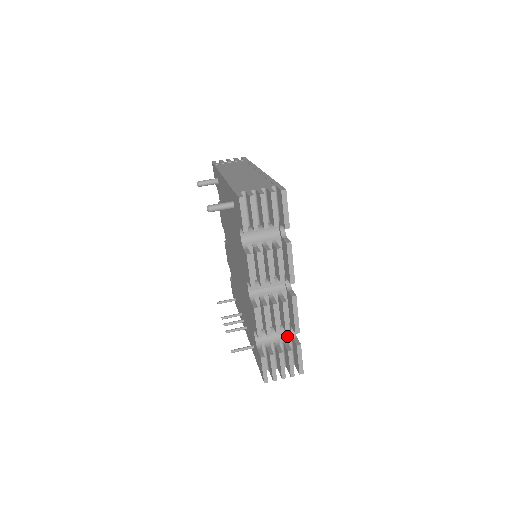
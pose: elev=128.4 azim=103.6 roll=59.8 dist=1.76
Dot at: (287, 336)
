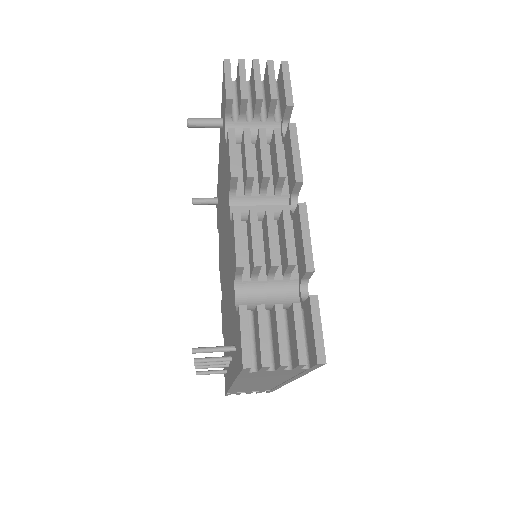
Dot at: occluded
